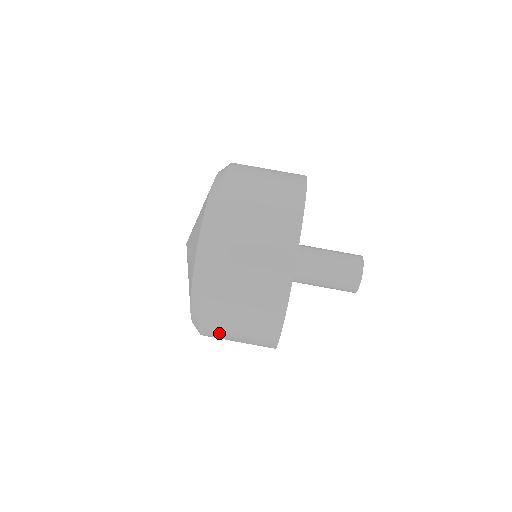
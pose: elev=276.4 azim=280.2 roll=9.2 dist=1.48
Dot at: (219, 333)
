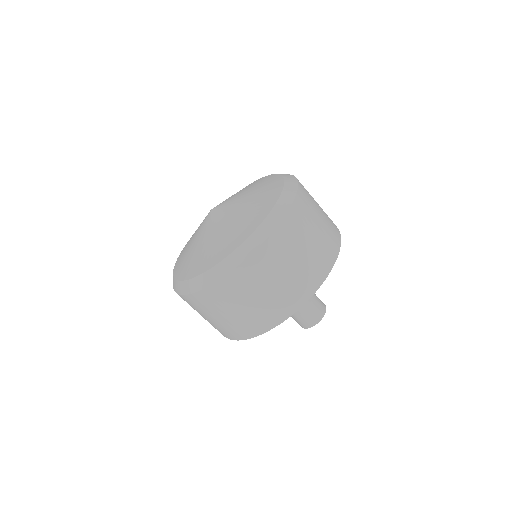
Dot at: (209, 305)
